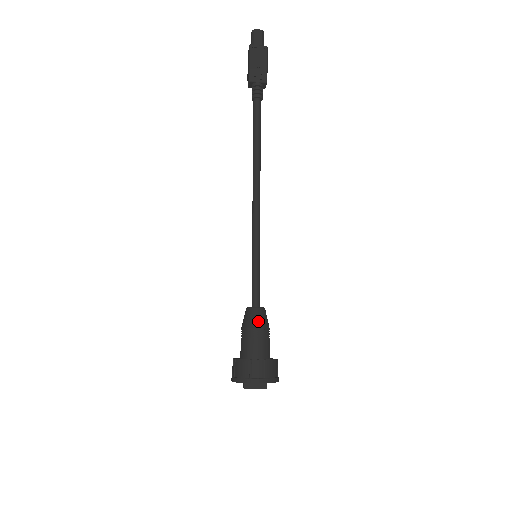
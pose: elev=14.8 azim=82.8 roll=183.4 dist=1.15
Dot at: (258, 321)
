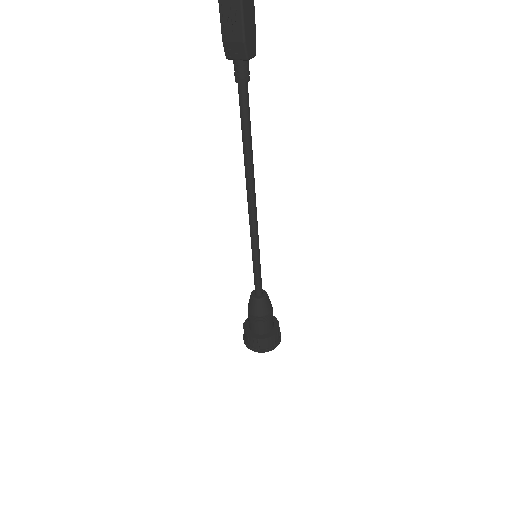
Dot at: (255, 310)
